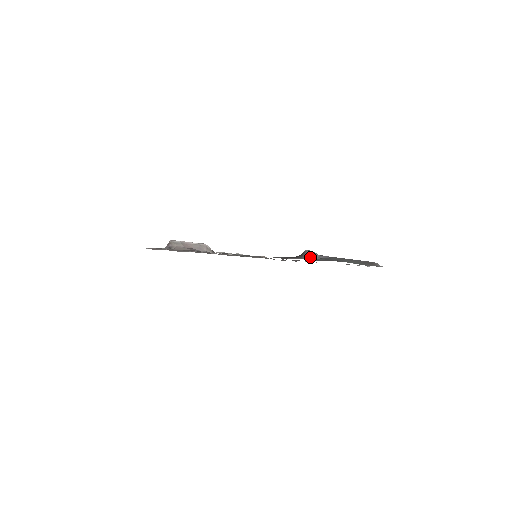
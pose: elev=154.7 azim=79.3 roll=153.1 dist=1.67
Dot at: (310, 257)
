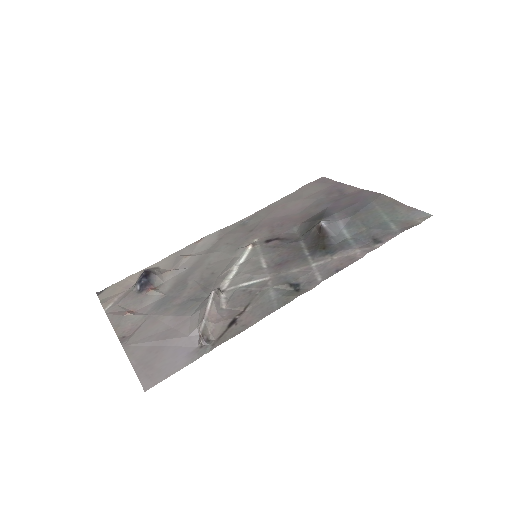
Dot at: (336, 233)
